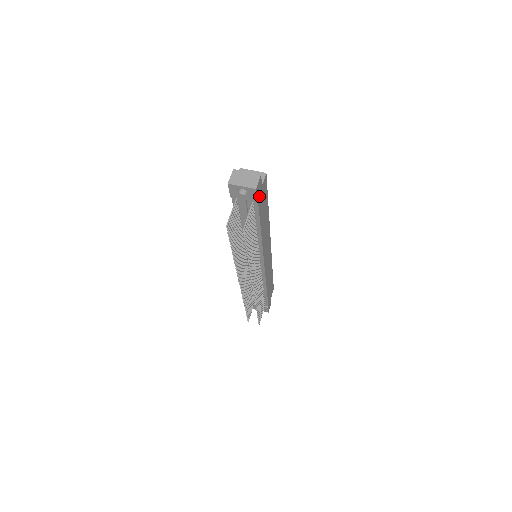
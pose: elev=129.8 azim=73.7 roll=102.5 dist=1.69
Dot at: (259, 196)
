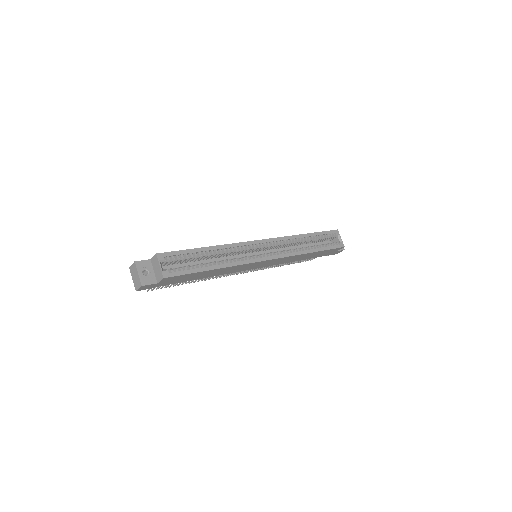
Dot at: (157, 285)
